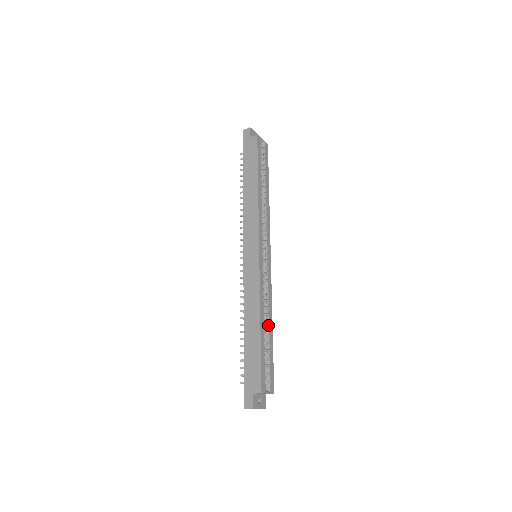
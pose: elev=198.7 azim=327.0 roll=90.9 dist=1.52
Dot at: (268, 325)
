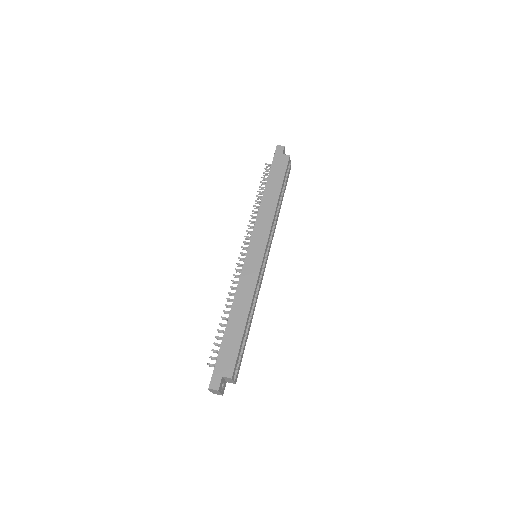
Dot at: (250, 320)
